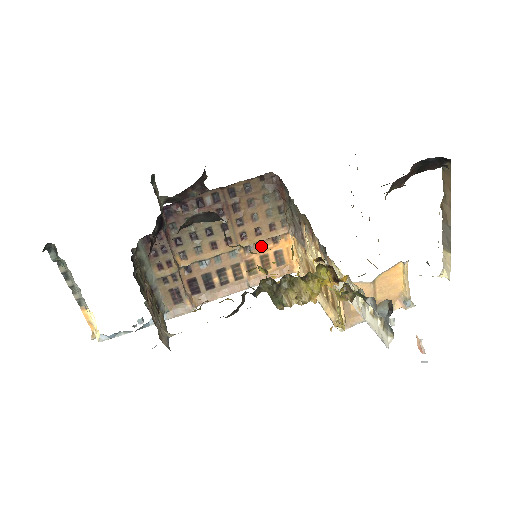
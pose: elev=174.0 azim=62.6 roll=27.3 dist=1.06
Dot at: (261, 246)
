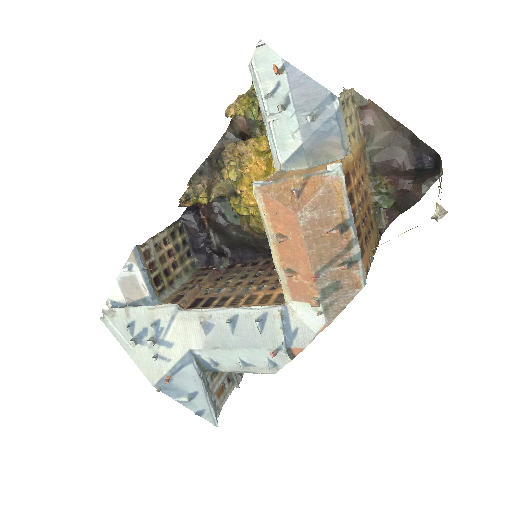
Dot at: (273, 289)
